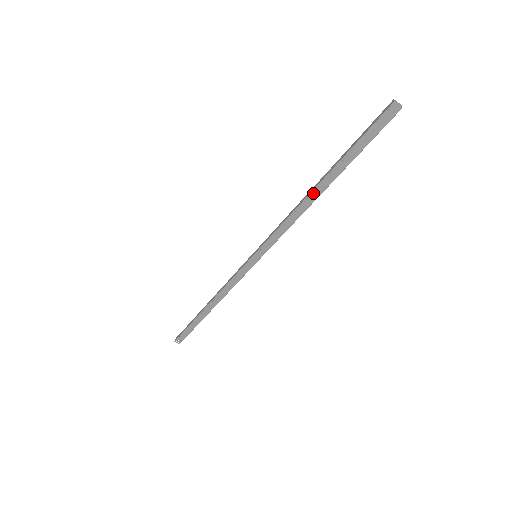
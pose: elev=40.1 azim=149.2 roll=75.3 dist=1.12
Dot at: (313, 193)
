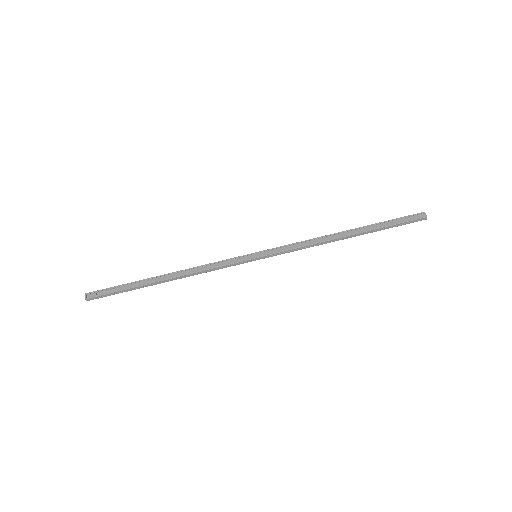
Dot at: (340, 233)
